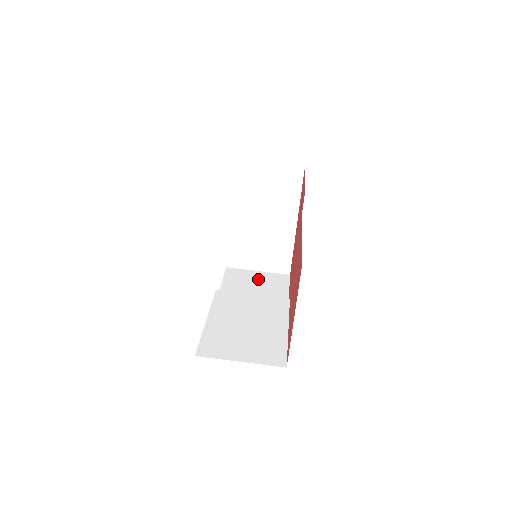
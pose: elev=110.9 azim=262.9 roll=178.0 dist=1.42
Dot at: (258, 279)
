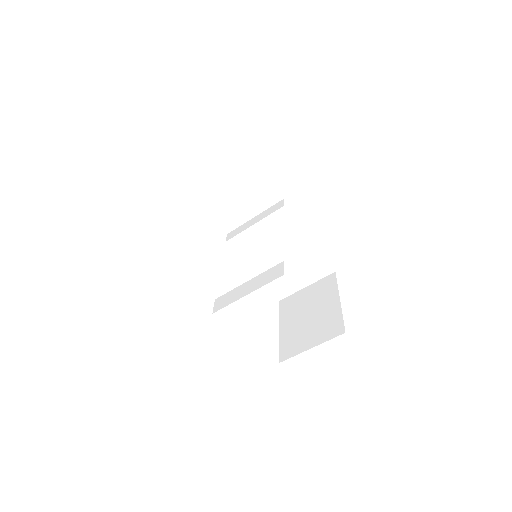
Dot at: (223, 178)
